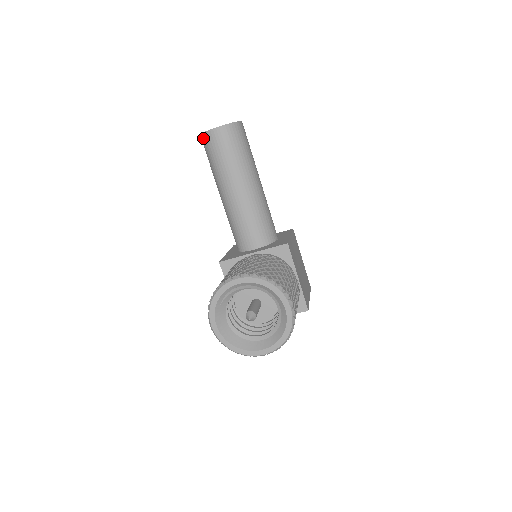
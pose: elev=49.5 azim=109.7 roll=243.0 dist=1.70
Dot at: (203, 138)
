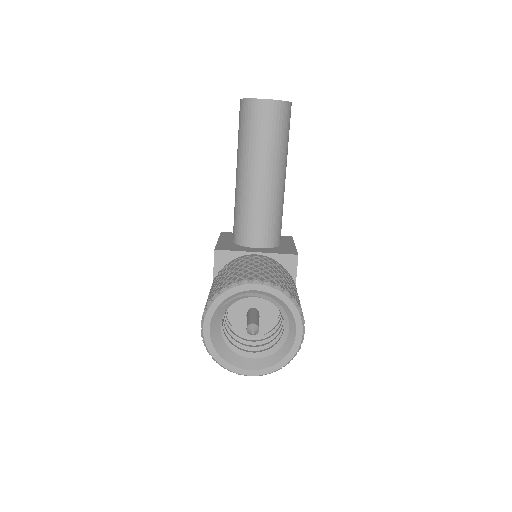
Dot at: (245, 104)
